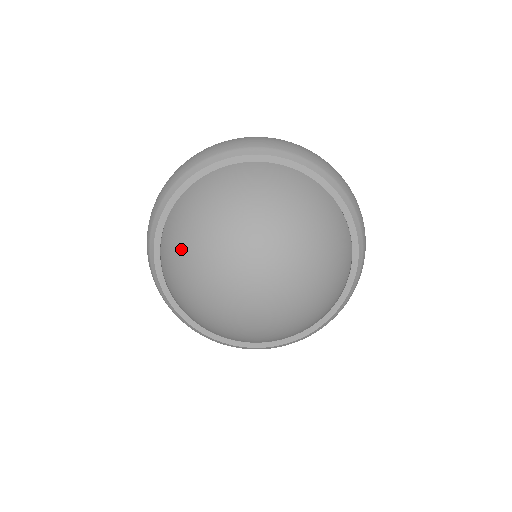
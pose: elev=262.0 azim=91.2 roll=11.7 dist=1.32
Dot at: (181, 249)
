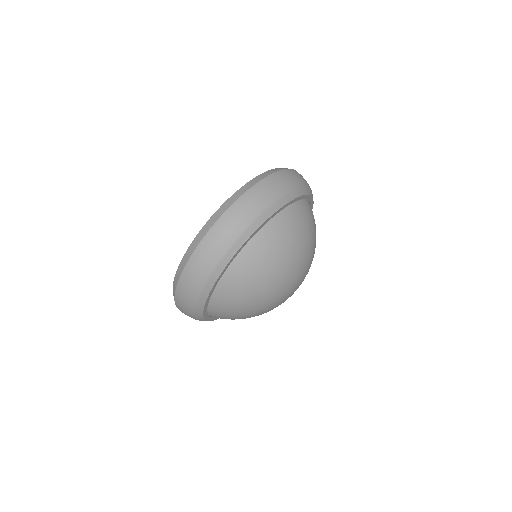
Dot at: occluded
